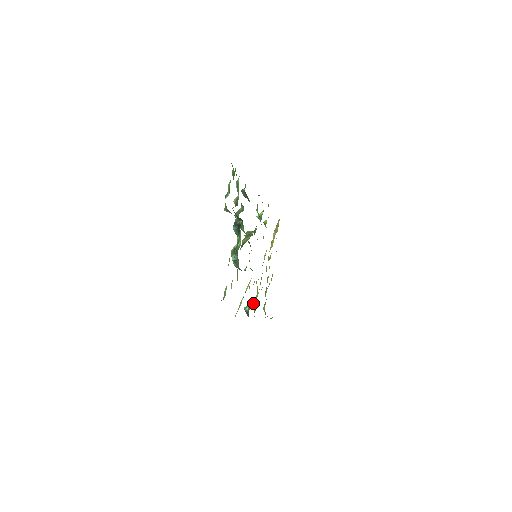
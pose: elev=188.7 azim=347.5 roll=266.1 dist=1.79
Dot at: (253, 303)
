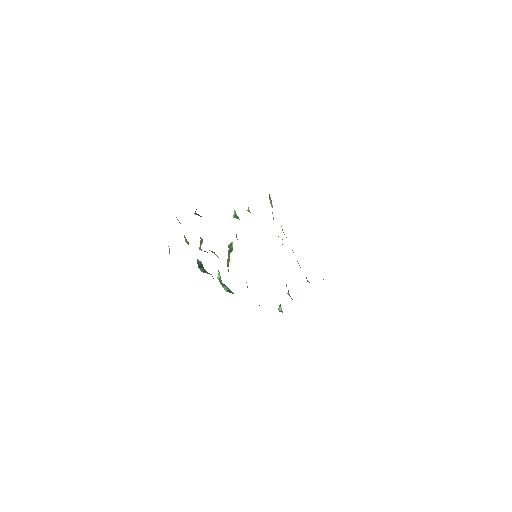
Dot at: (287, 293)
